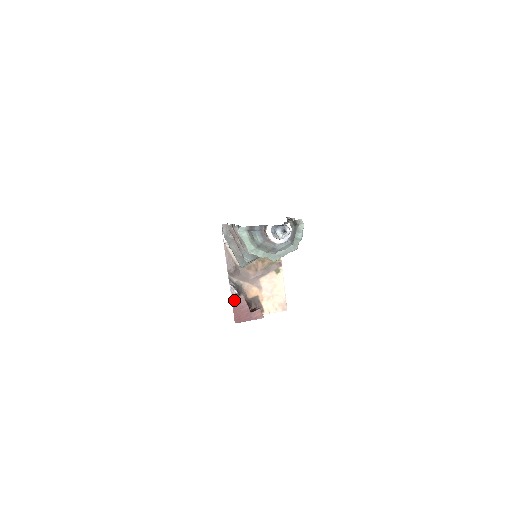
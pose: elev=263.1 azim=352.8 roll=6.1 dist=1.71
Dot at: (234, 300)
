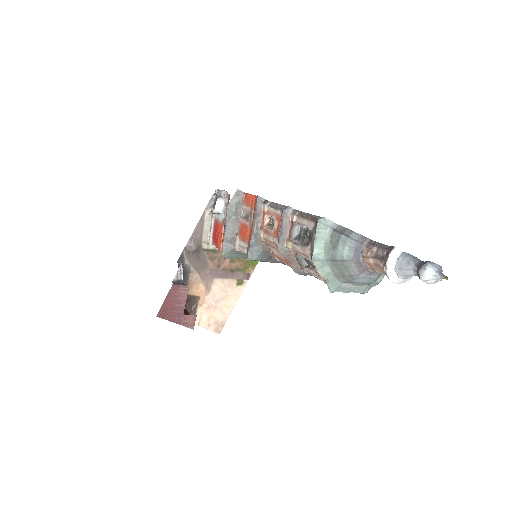
Dot at: (175, 287)
